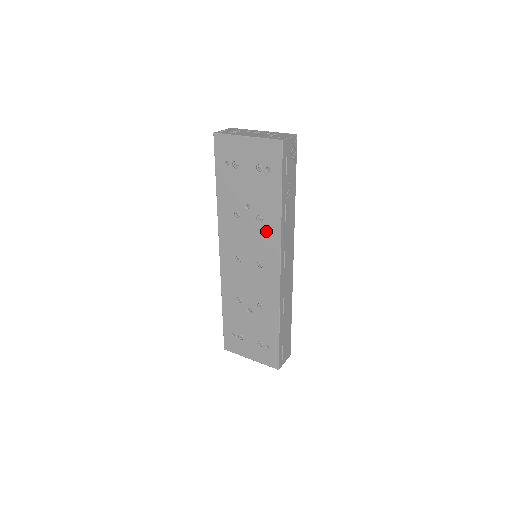
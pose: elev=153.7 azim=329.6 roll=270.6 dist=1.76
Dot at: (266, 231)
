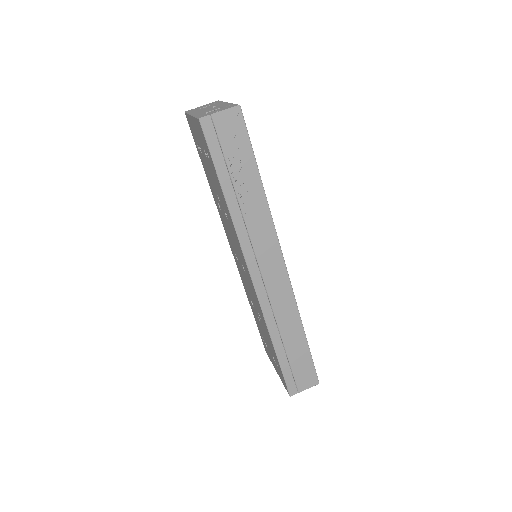
Dot at: (232, 230)
